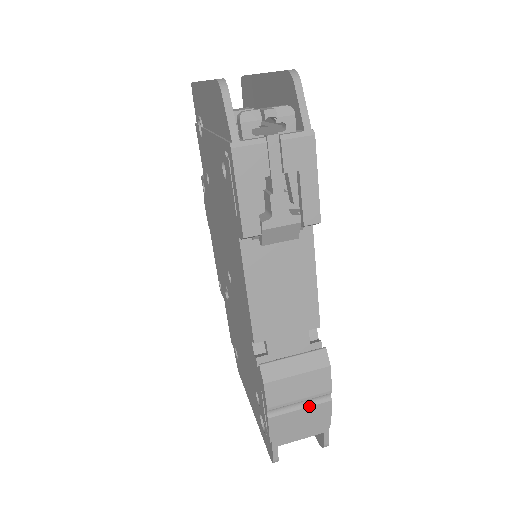
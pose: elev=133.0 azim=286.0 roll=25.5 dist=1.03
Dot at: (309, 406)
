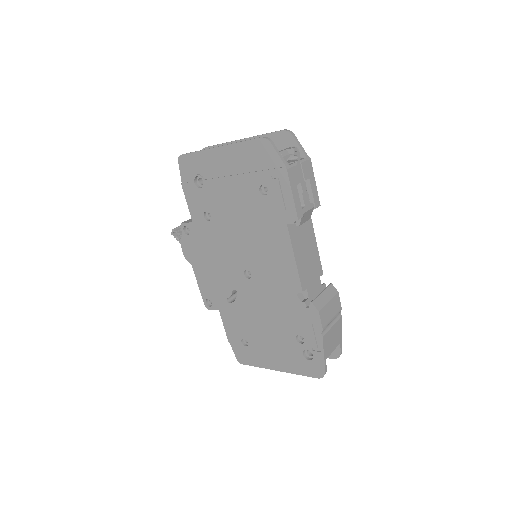
Dot at: (335, 323)
